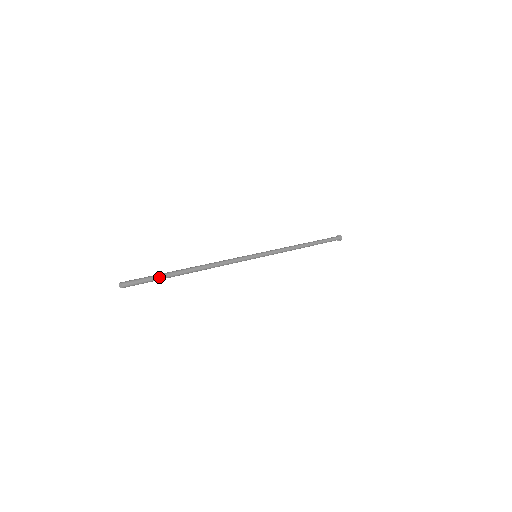
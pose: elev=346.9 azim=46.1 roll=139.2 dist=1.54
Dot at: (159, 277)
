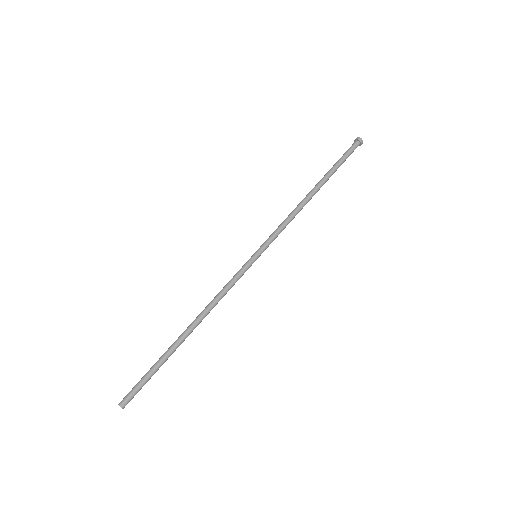
Dot at: (156, 371)
